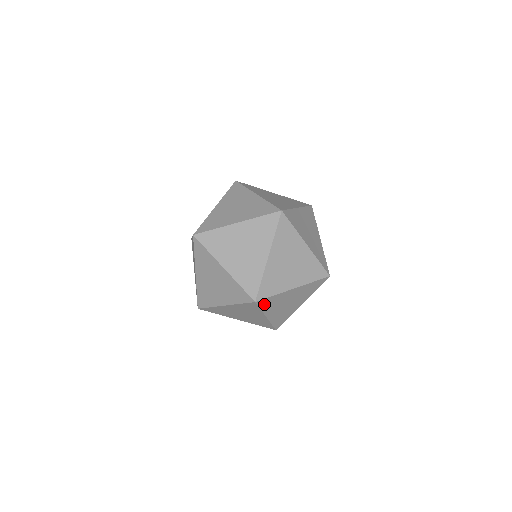
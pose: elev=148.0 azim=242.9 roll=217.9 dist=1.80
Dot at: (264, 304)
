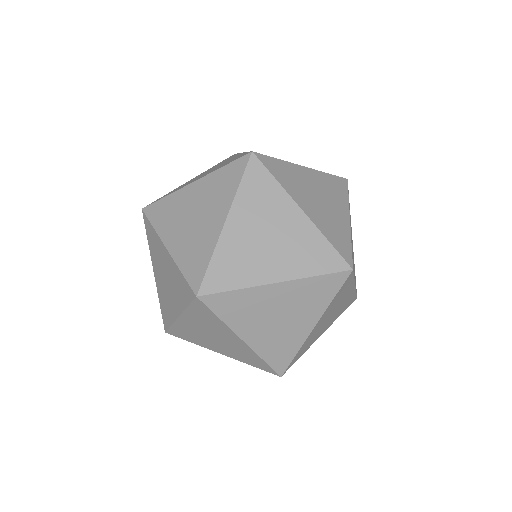
Dot at: occluded
